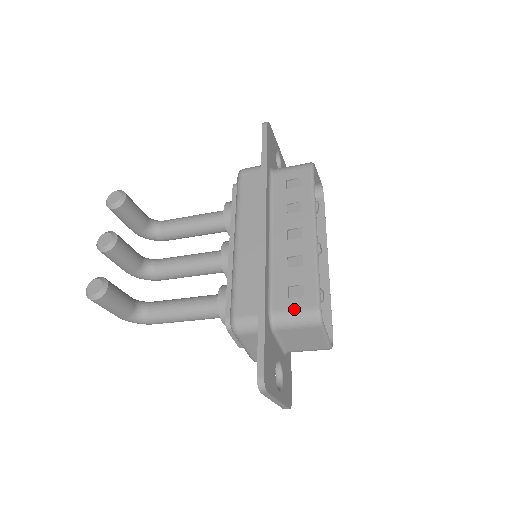
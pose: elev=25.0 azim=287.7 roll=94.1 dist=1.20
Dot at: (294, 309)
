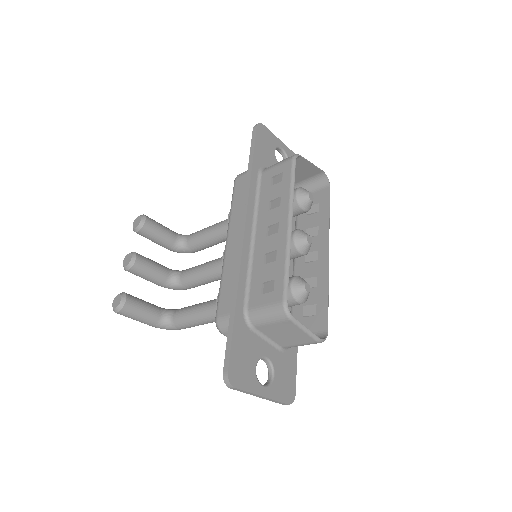
Dot at: (264, 305)
